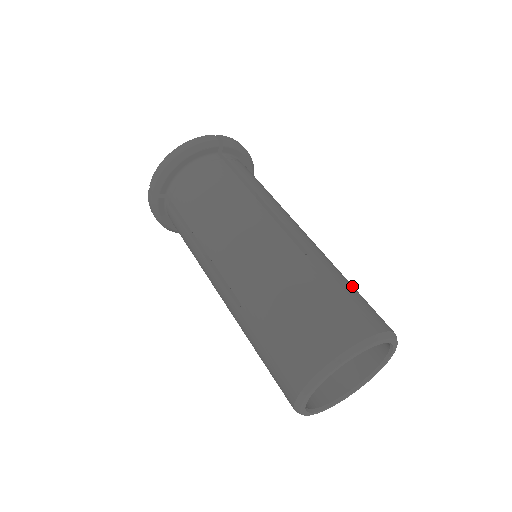
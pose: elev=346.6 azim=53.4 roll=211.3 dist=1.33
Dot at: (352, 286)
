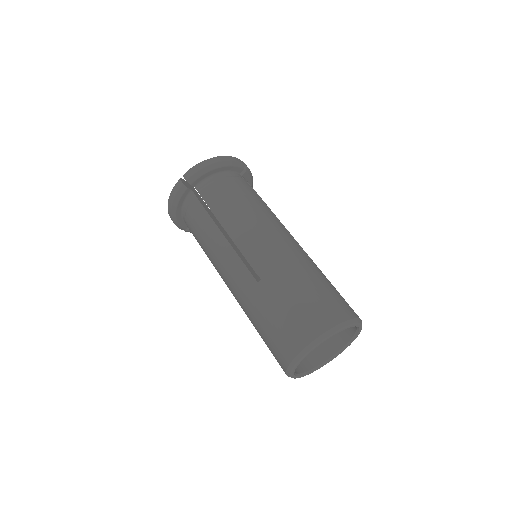
Dot at: occluded
